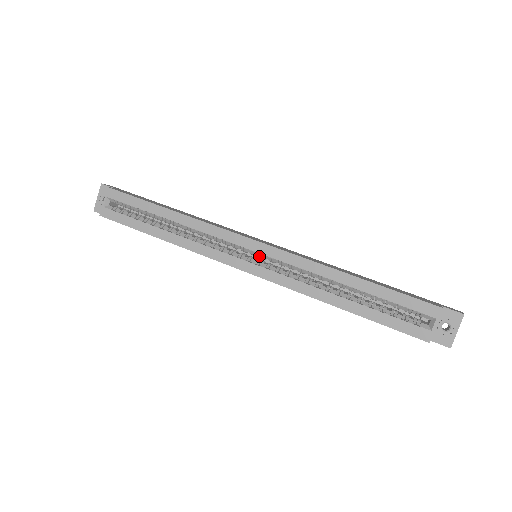
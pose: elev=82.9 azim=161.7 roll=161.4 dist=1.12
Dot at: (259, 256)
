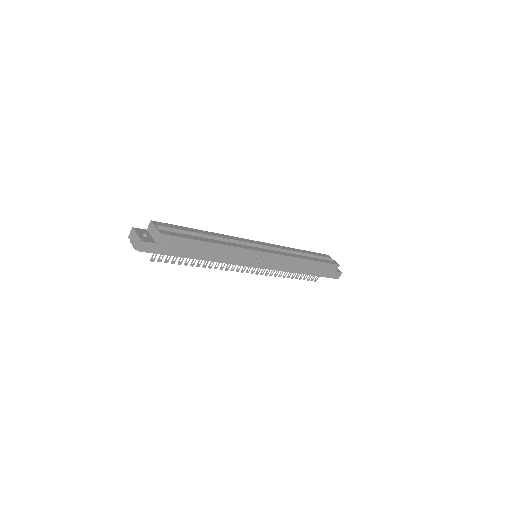
Dot at: occluded
